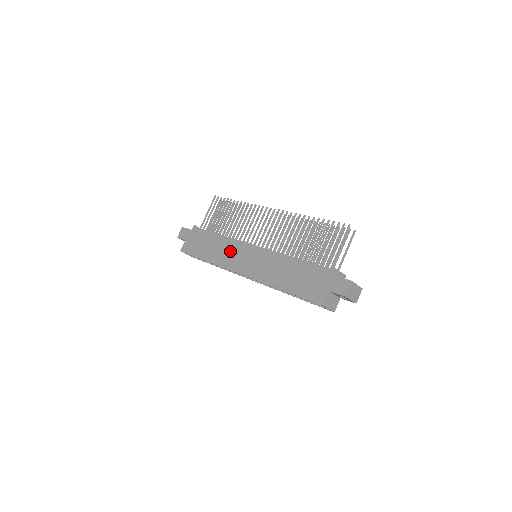
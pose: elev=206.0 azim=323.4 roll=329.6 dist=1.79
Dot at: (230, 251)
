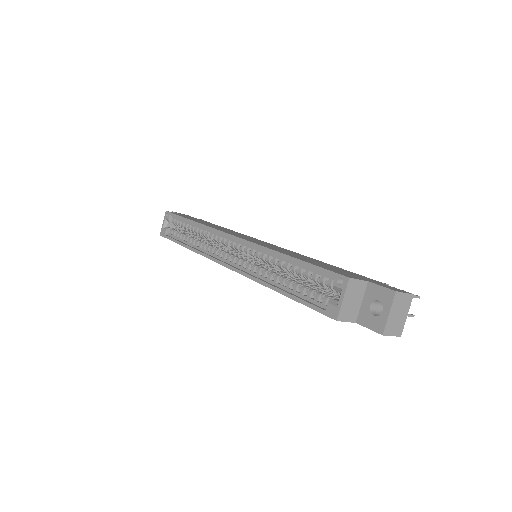
Dot at: (233, 232)
